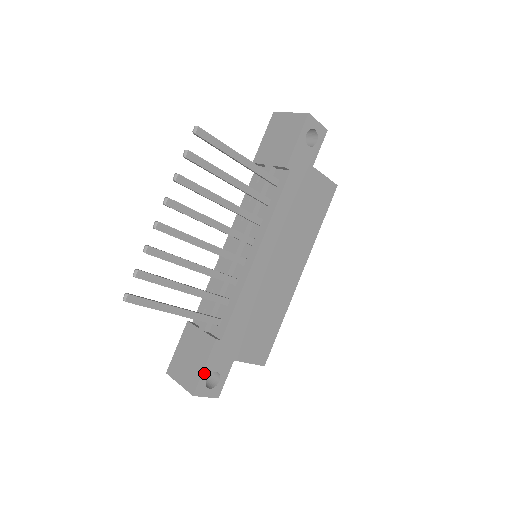
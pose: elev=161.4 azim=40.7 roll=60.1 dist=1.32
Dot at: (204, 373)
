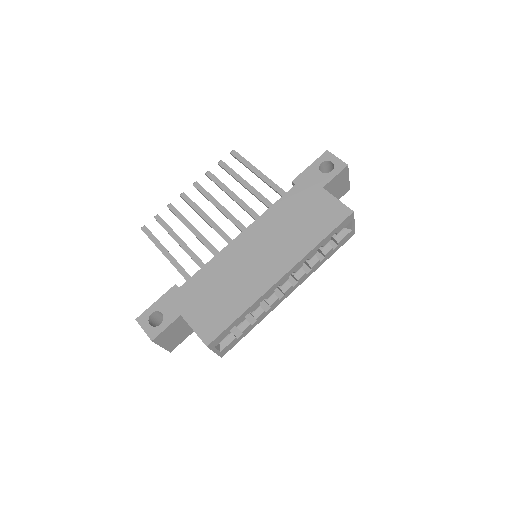
Dot at: (153, 307)
